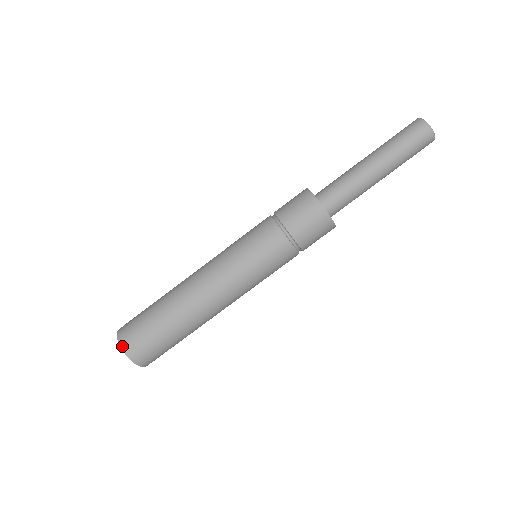
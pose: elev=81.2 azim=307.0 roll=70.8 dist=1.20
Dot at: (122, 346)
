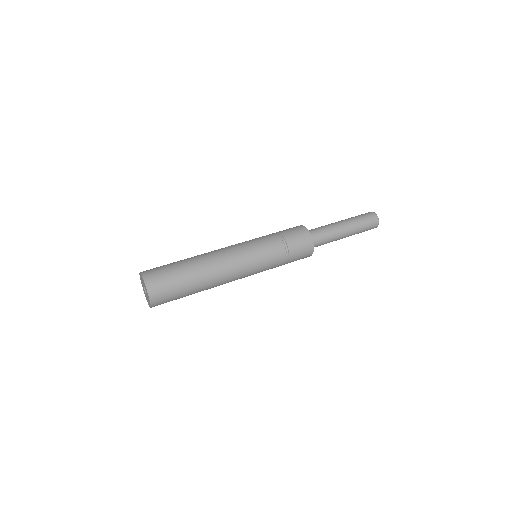
Dot at: (146, 284)
